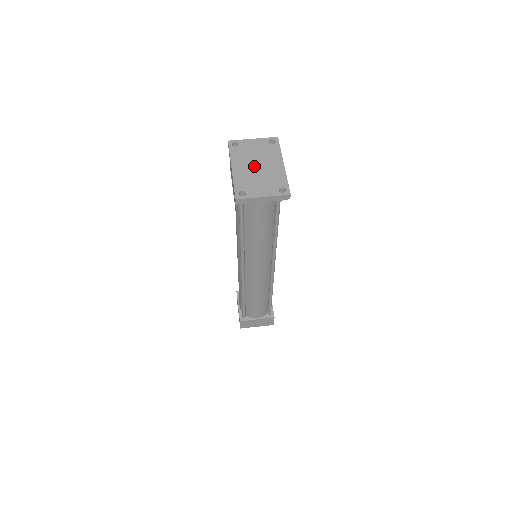
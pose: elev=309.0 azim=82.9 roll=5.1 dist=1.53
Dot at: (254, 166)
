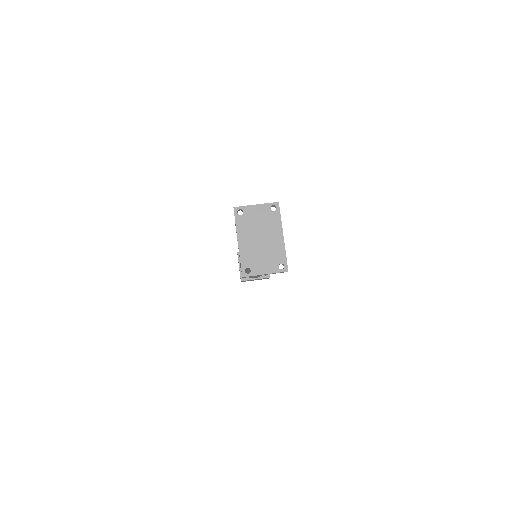
Dot at: (257, 239)
